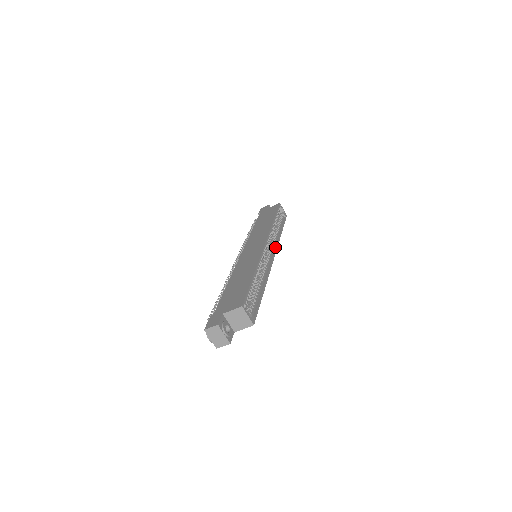
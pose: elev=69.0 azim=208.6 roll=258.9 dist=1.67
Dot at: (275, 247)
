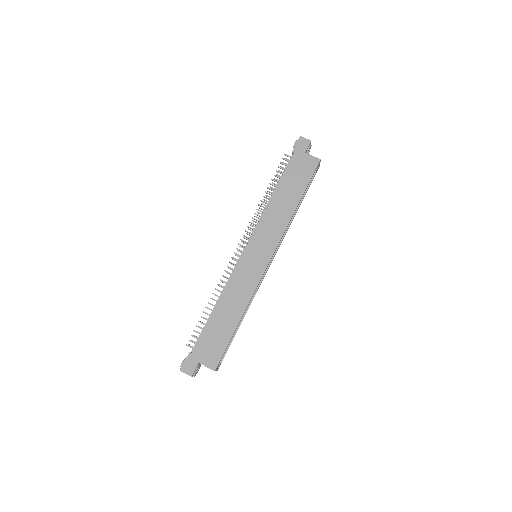
Dot at: (279, 245)
